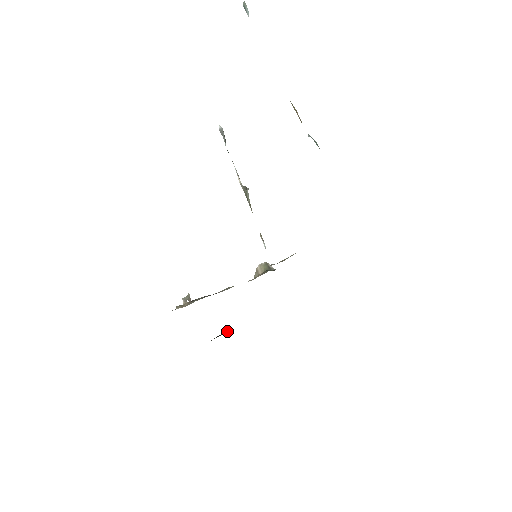
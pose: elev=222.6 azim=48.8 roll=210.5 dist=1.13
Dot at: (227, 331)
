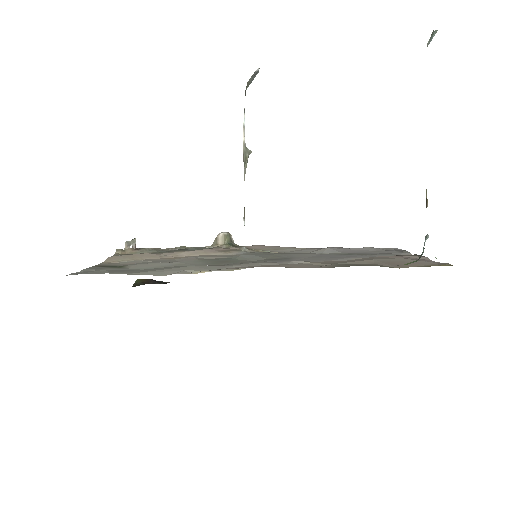
Dot at: (151, 279)
